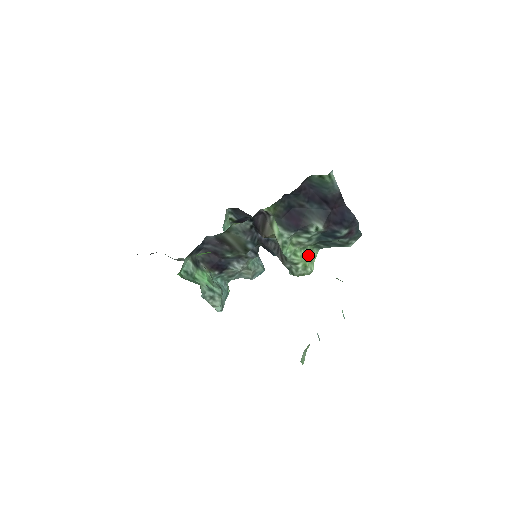
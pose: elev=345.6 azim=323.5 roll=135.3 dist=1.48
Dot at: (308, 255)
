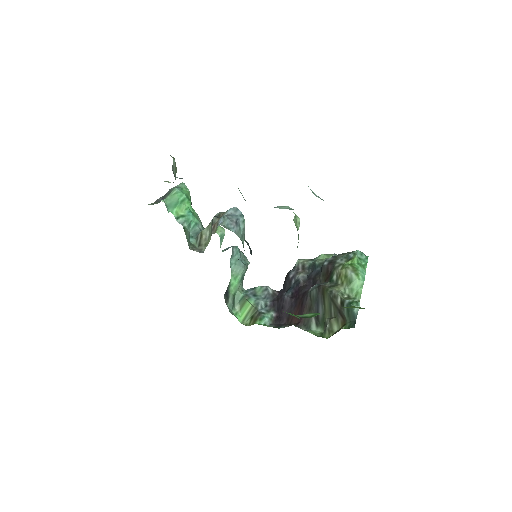
Dot at: (298, 235)
